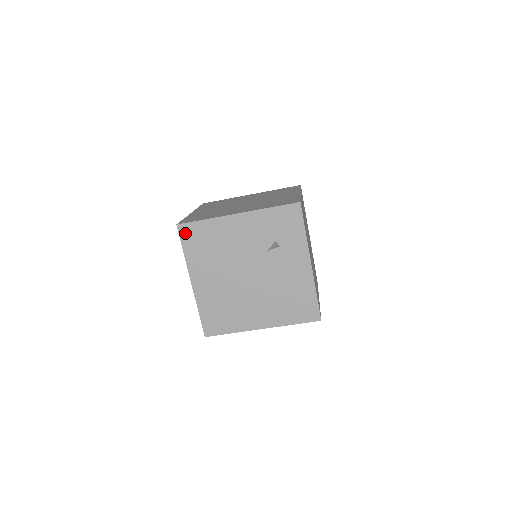
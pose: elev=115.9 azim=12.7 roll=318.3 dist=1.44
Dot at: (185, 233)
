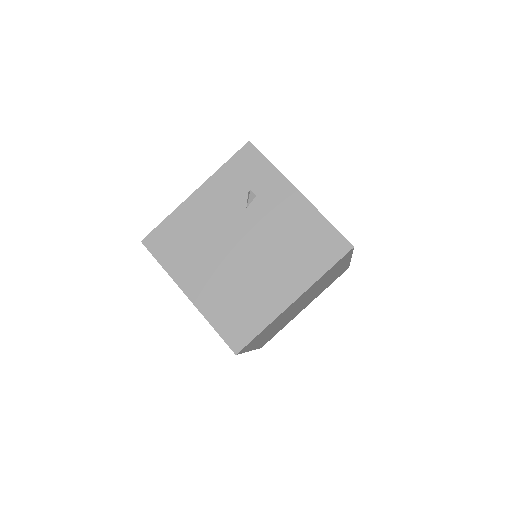
Dot at: (153, 244)
